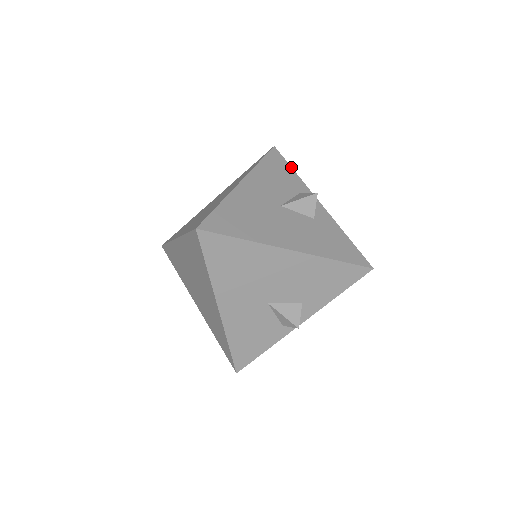
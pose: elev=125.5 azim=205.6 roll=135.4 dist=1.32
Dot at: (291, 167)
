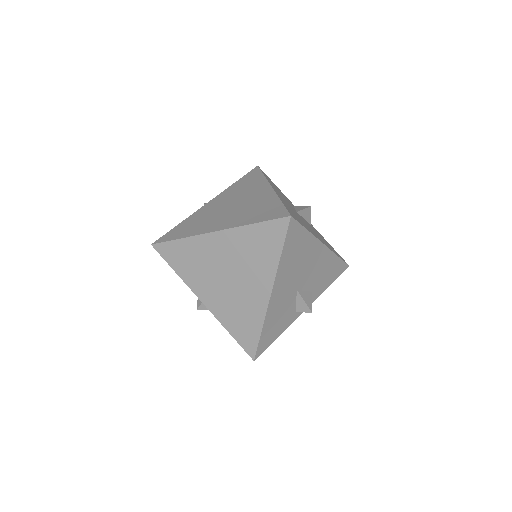
Dot at: occluded
